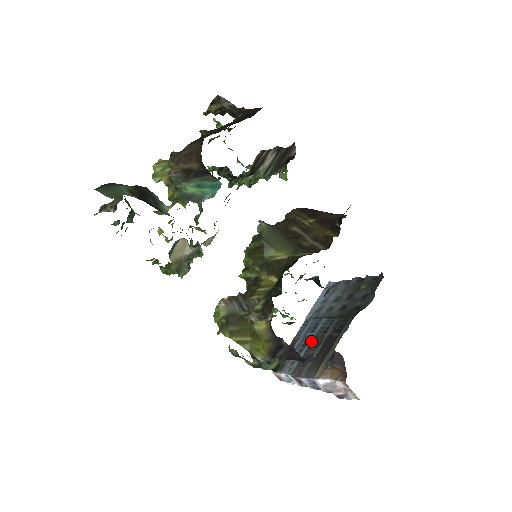
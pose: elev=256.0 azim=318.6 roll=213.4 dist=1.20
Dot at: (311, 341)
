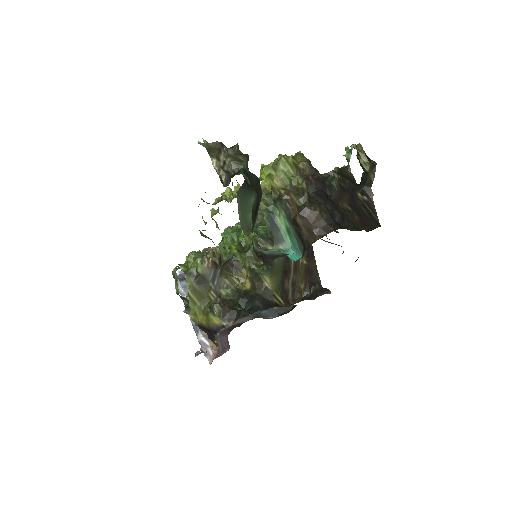
Dot at: occluded
